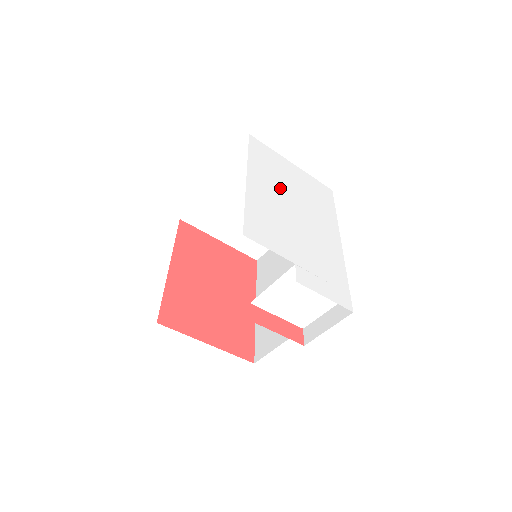
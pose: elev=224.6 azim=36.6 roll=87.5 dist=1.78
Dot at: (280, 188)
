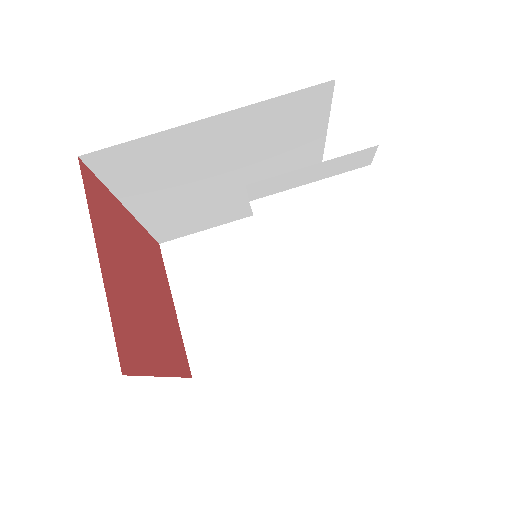
Dot at: occluded
